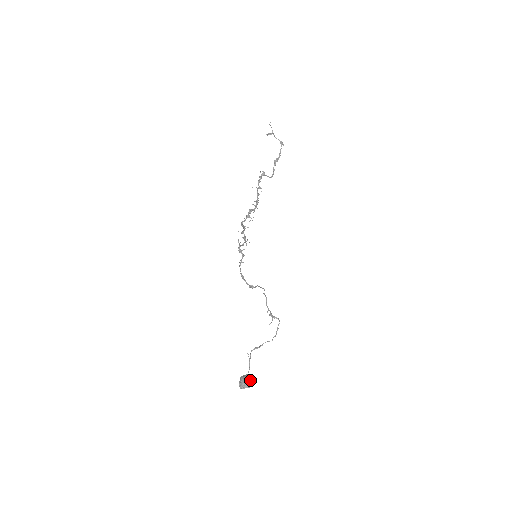
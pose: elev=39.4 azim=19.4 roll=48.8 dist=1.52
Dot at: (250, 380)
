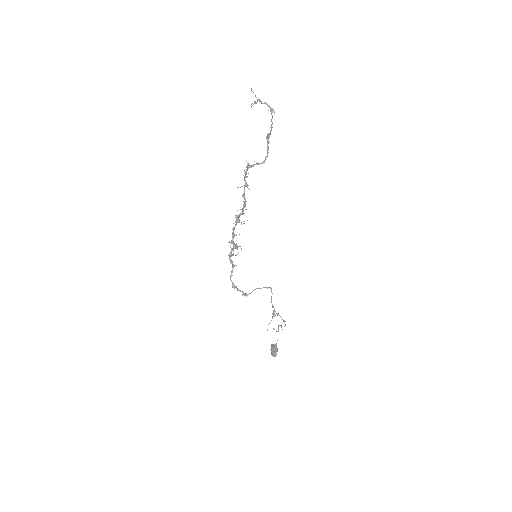
Dot at: (274, 352)
